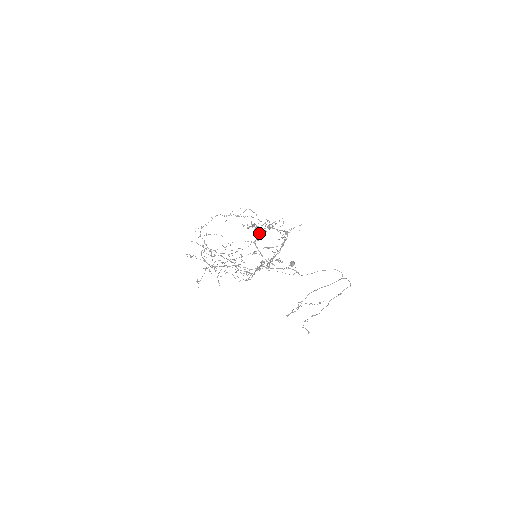
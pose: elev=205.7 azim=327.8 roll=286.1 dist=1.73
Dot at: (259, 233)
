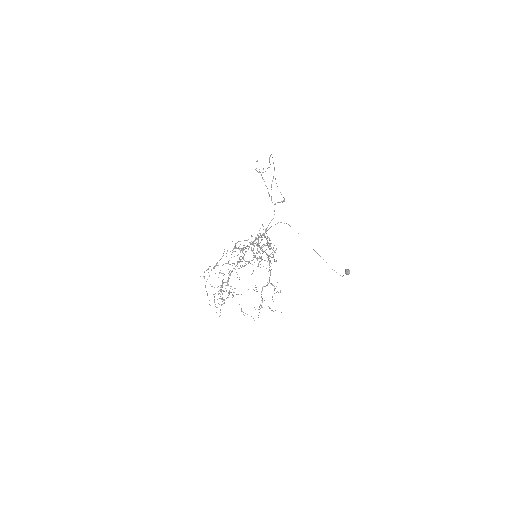
Dot at: (240, 250)
